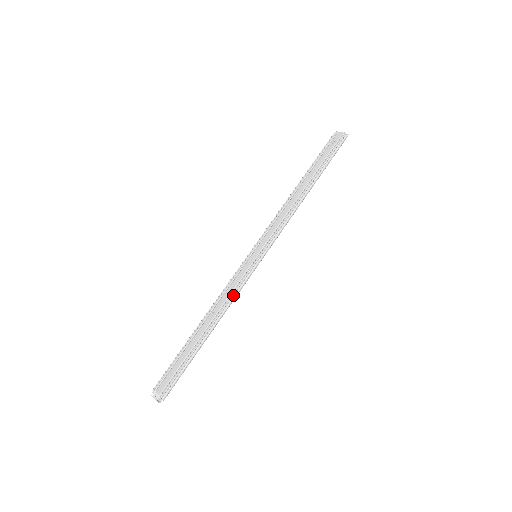
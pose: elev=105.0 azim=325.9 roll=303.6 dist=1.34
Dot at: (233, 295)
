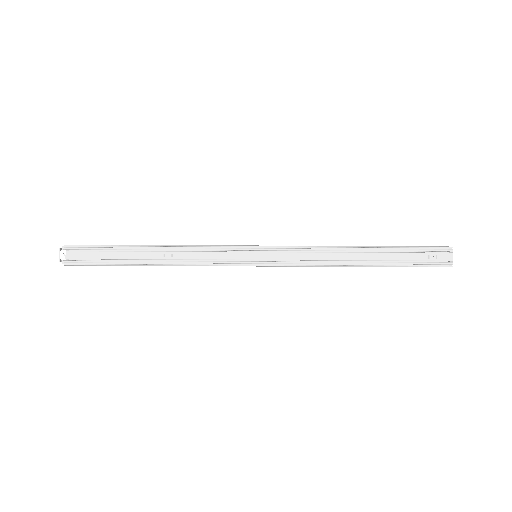
Dot at: (202, 262)
